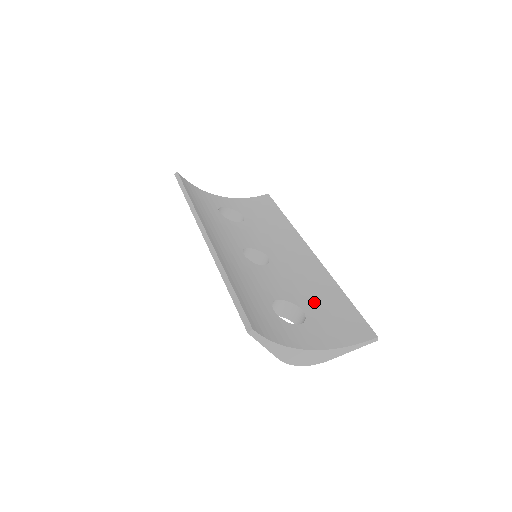
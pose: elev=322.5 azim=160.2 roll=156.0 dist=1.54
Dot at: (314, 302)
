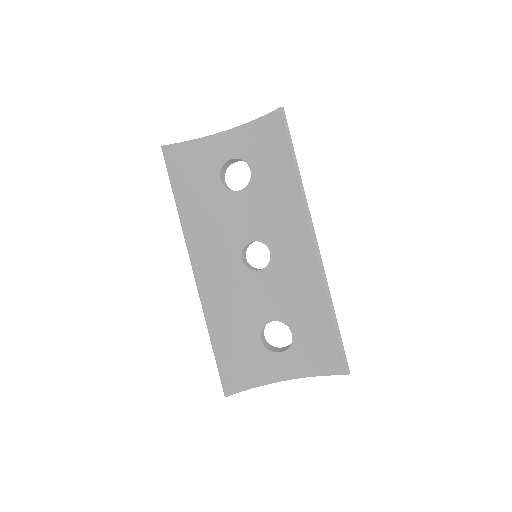
Dot at: (304, 320)
